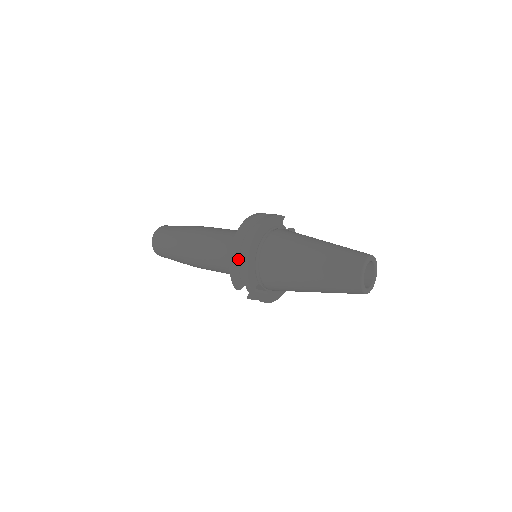
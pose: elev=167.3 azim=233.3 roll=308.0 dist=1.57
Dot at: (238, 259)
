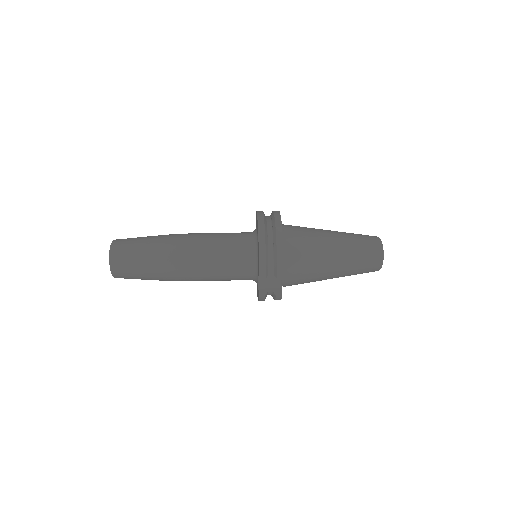
Dot at: (267, 242)
